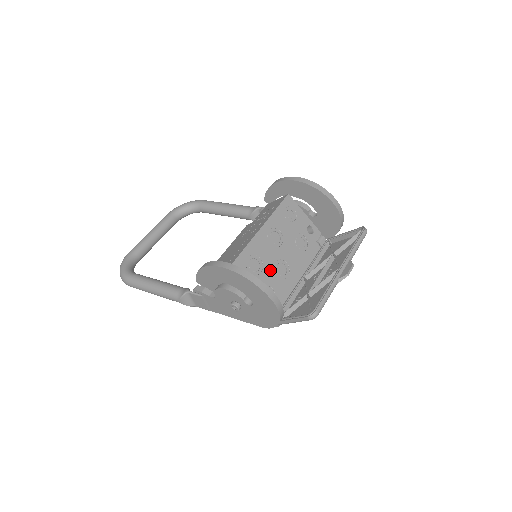
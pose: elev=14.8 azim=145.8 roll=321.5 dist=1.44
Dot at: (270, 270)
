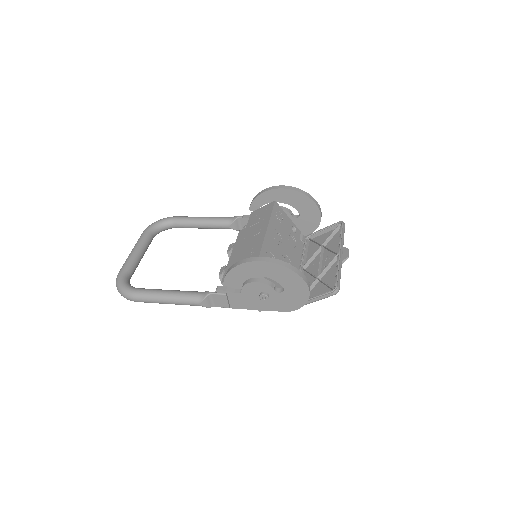
Dot at: occluded
